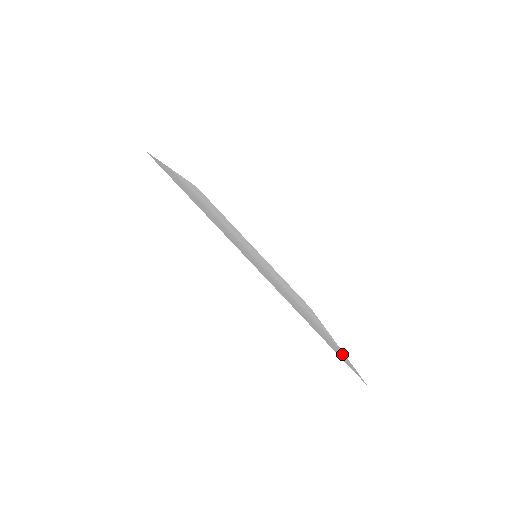
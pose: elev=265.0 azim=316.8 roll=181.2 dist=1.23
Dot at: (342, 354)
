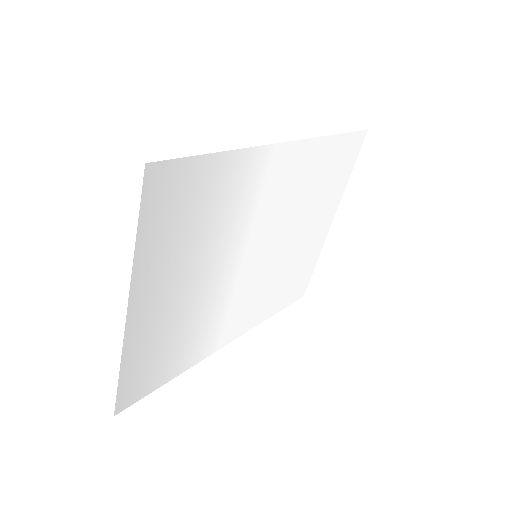
Dot at: (161, 378)
